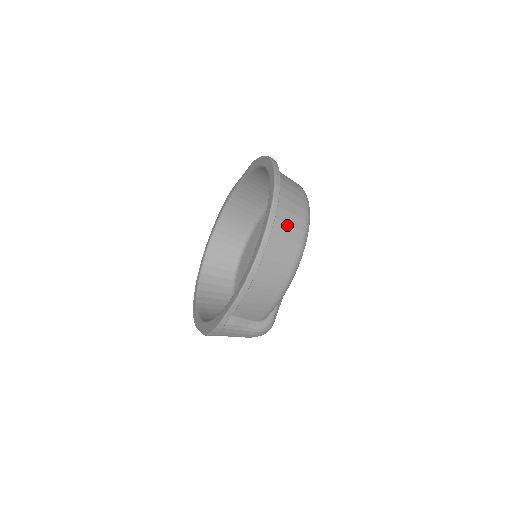
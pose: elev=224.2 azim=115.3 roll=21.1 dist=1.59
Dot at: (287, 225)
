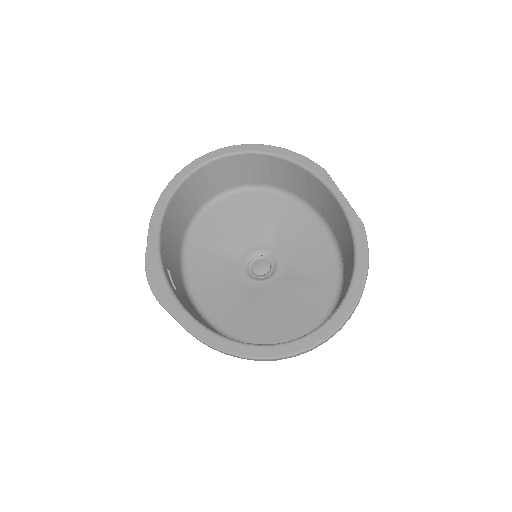
Dot at: occluded
